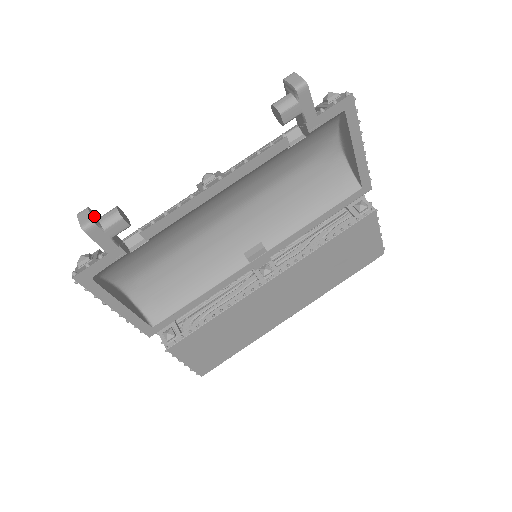
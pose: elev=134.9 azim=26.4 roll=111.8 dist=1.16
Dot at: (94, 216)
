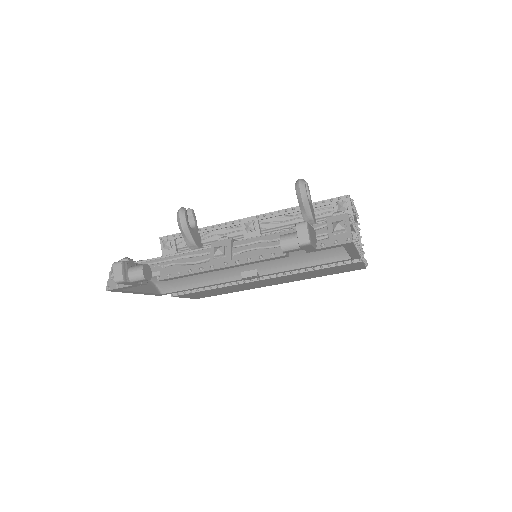
Dot at: (125, 271)
